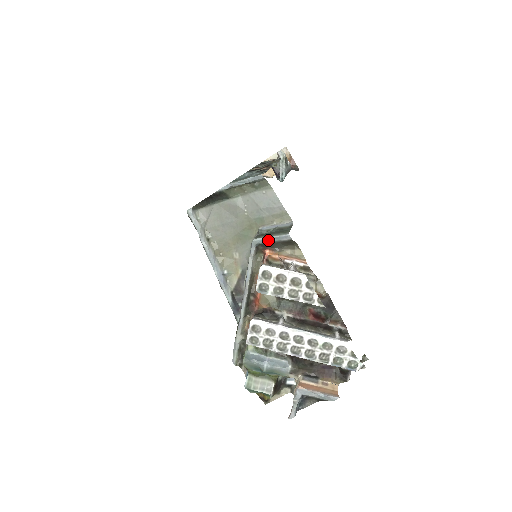
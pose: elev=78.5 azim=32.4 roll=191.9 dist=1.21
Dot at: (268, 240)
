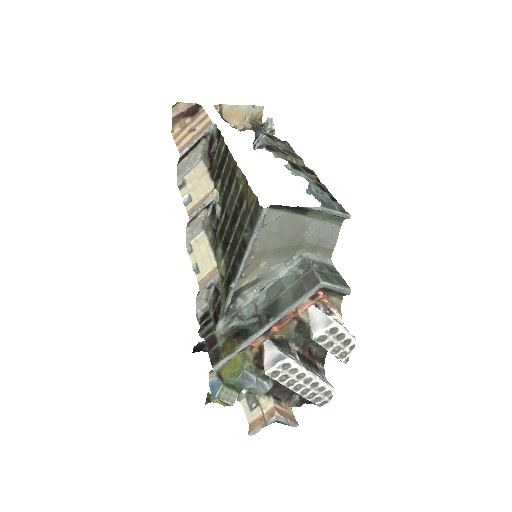
Dot at: (334, 288)
